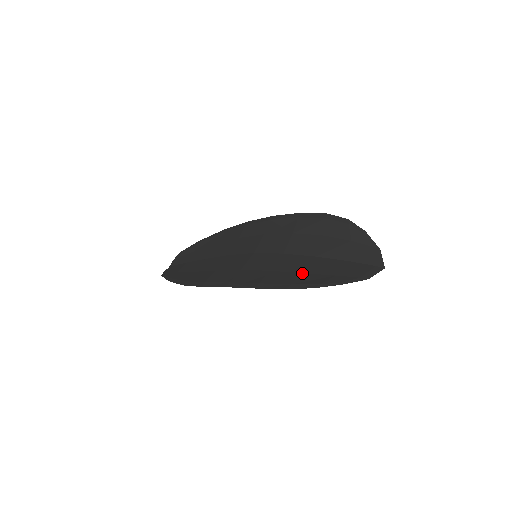
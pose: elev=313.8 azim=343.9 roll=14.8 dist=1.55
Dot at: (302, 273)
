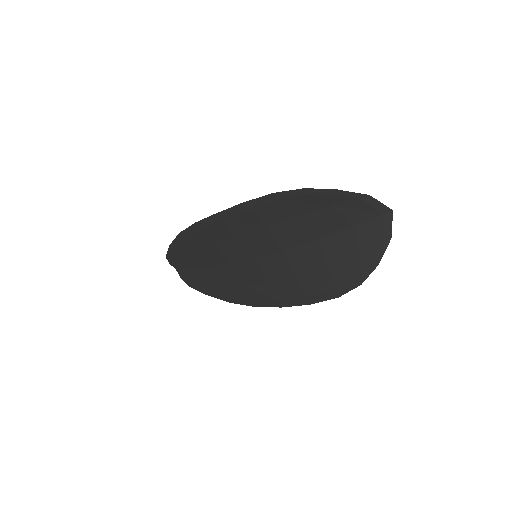
Dot at: (329, 269)
